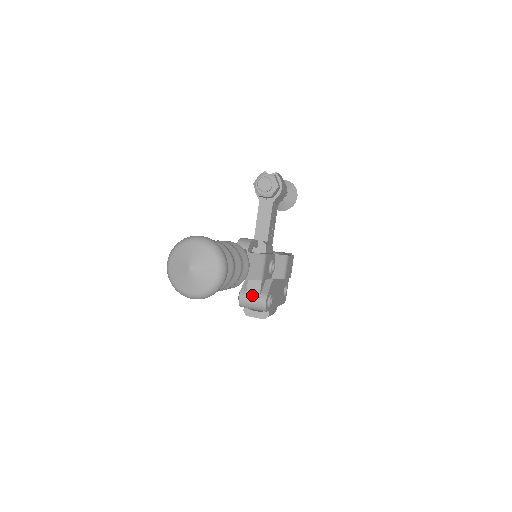
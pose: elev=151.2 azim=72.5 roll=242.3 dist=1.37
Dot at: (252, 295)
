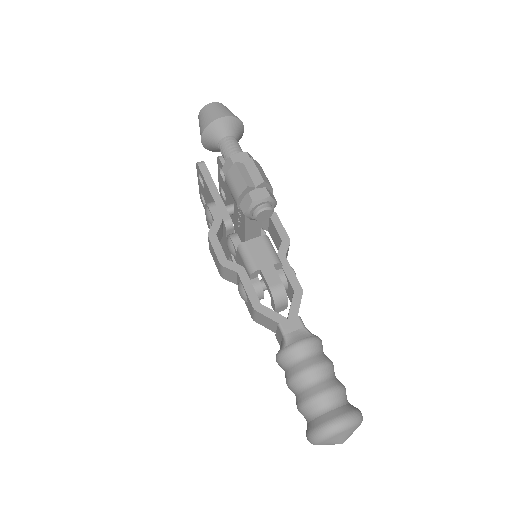
Dot at: occluded
